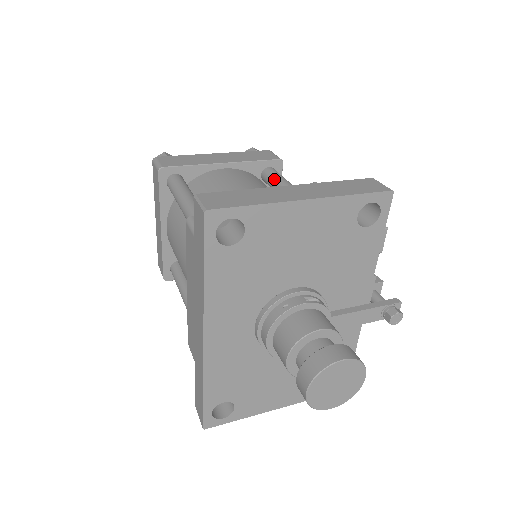
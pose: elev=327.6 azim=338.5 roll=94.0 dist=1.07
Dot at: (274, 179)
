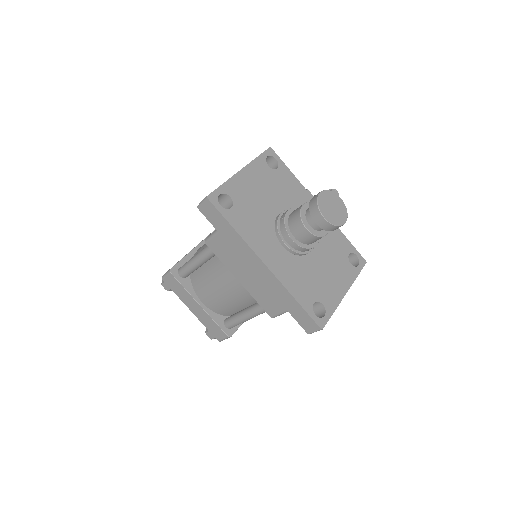
Dot at: occluded
